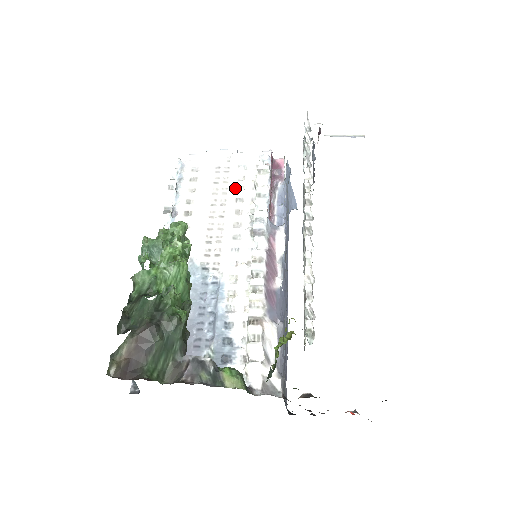
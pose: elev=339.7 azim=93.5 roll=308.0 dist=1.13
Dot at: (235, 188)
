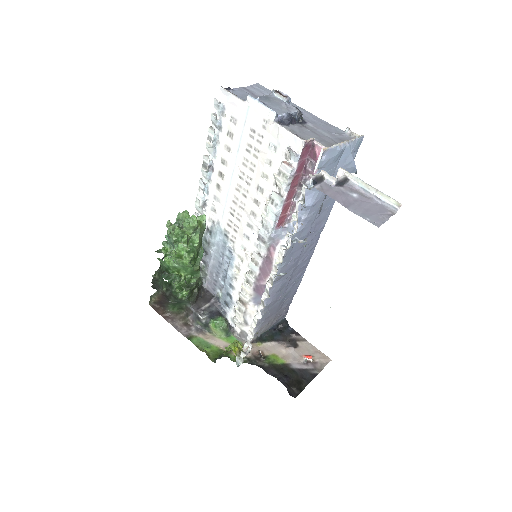
Dot at: (260, 172)
